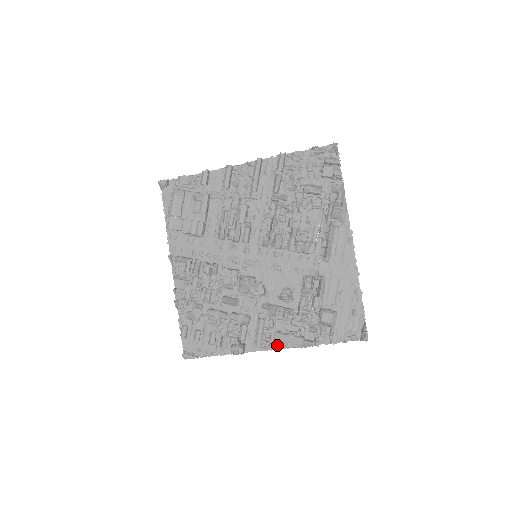
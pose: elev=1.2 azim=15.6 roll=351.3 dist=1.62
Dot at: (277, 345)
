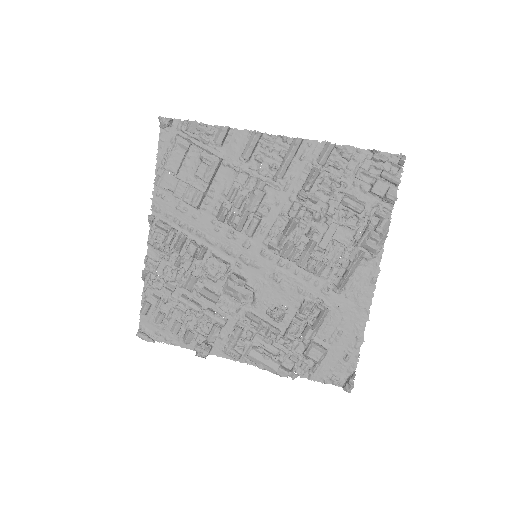
Dot at: (248, 359)
